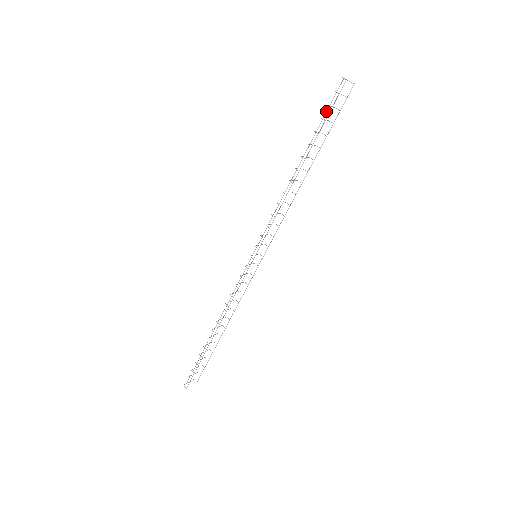
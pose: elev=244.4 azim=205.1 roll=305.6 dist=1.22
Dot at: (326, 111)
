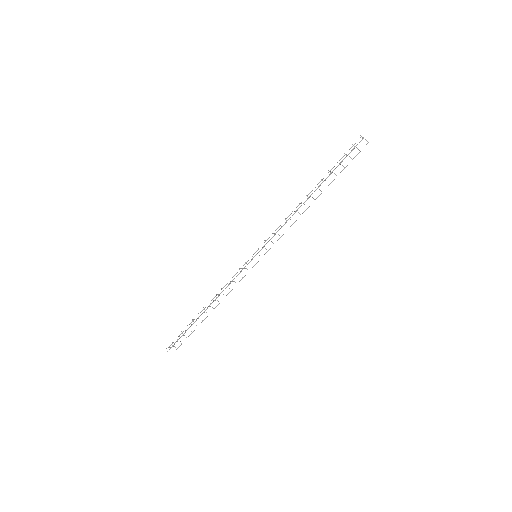
Dot at: (342, 157)
